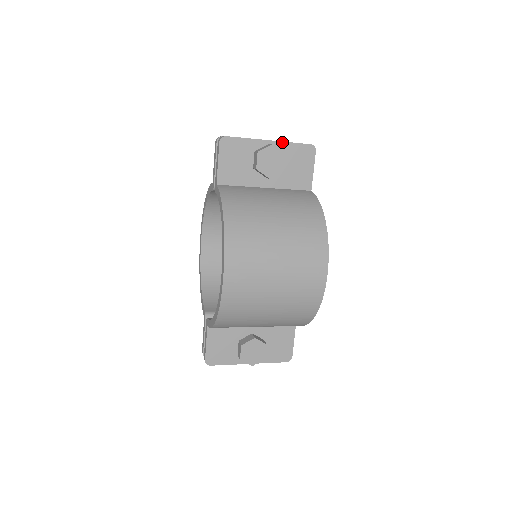
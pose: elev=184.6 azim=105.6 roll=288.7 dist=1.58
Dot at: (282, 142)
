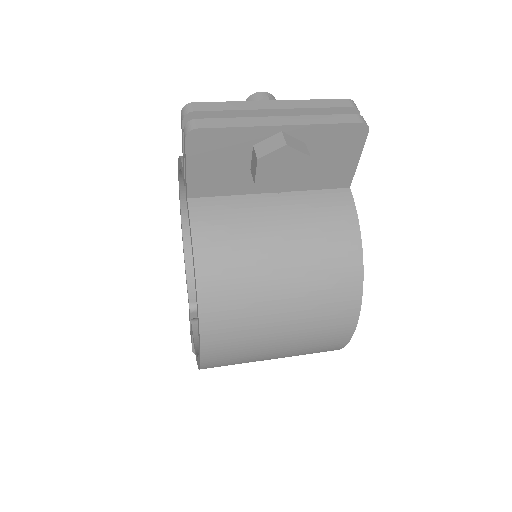
Dot at: (306, 125)
